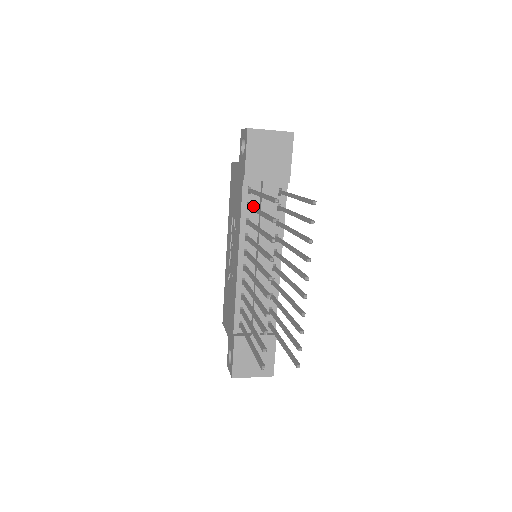
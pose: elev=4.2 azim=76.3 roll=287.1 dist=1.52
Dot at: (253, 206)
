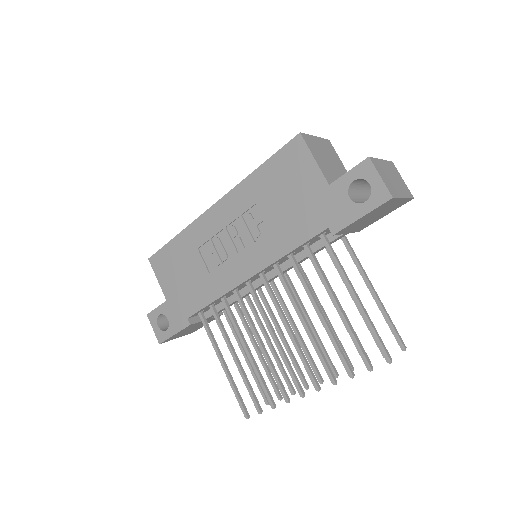
Dot at: occluded
